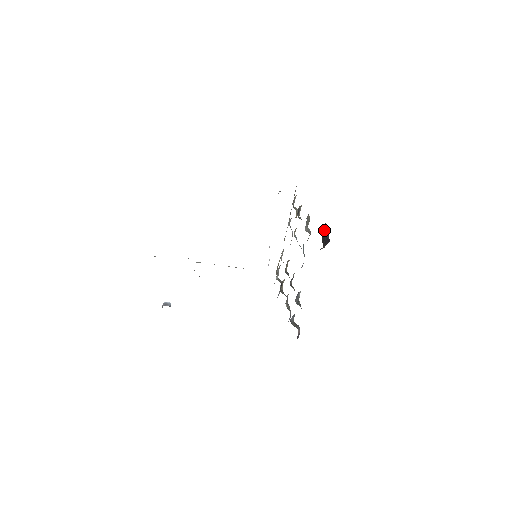
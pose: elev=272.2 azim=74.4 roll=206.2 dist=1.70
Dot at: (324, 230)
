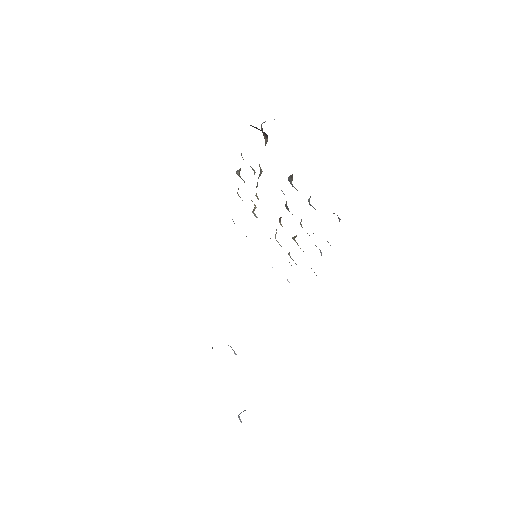
Dot at: occluded
